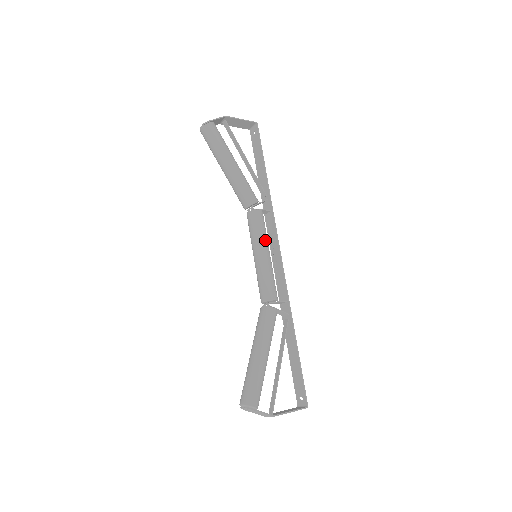
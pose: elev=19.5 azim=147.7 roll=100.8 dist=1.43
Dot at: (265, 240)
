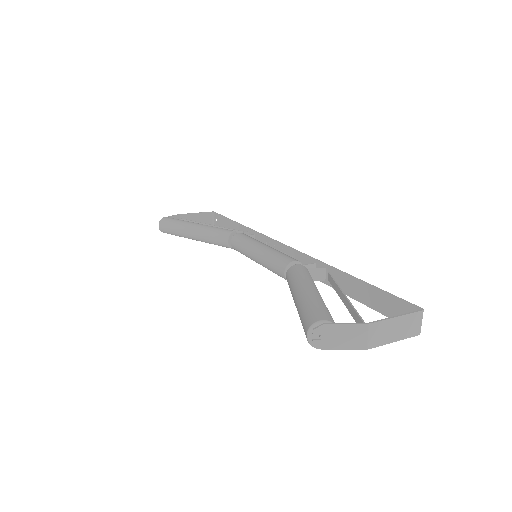
Dot at: (257, 241)
